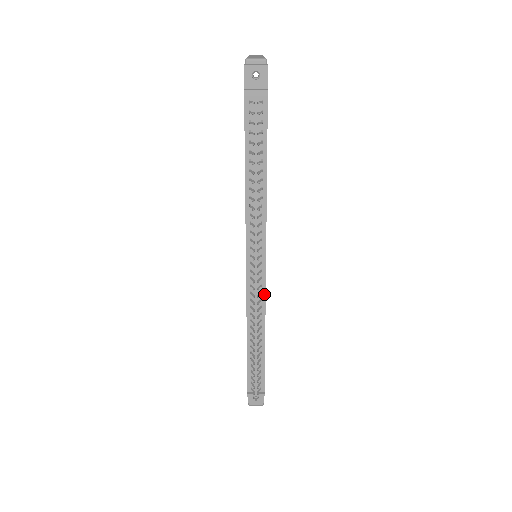
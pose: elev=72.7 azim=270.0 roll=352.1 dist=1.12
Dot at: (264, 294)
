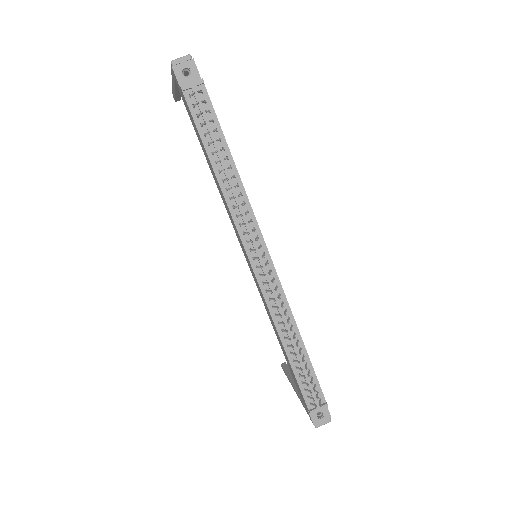
Dot at: (280, 287)
